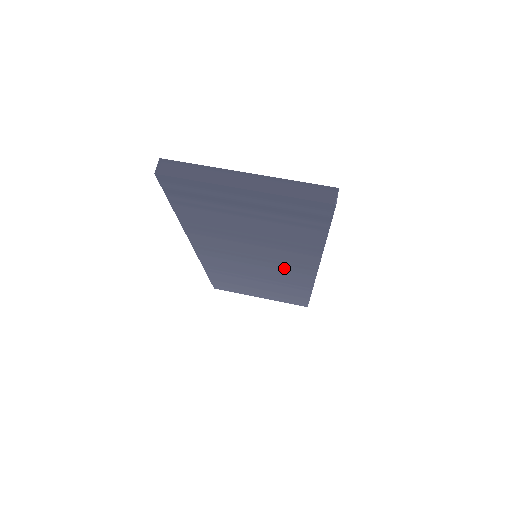
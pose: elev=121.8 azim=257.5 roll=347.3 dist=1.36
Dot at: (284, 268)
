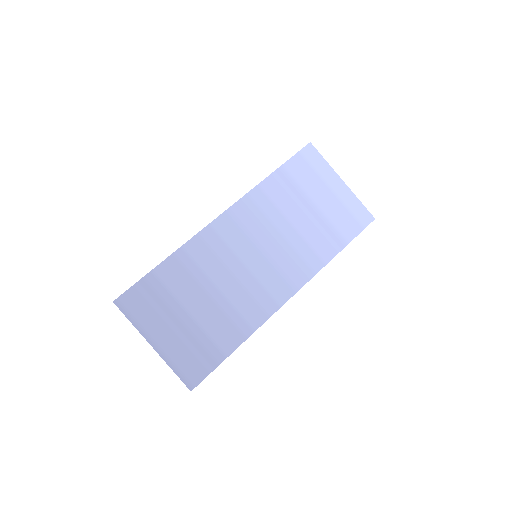
Dot at: occluded
